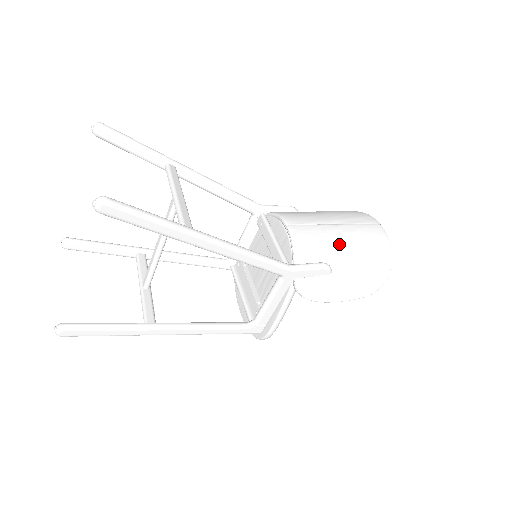
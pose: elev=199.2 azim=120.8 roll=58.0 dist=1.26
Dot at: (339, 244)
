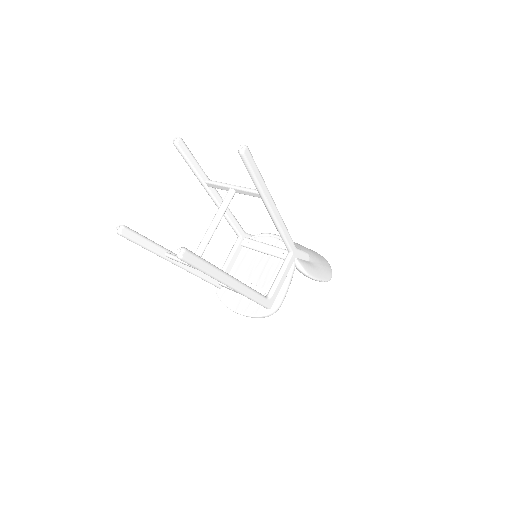
Dot at: (305, 249)
